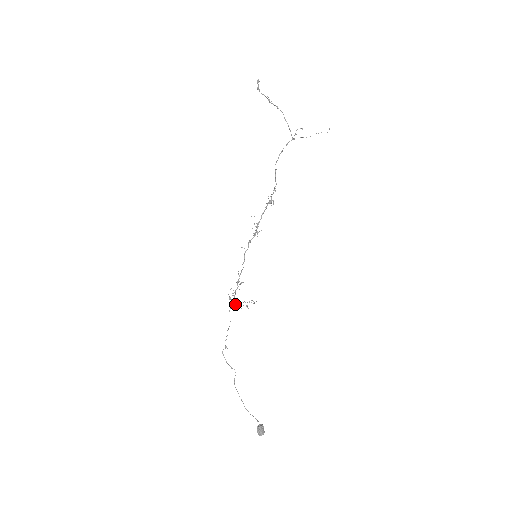
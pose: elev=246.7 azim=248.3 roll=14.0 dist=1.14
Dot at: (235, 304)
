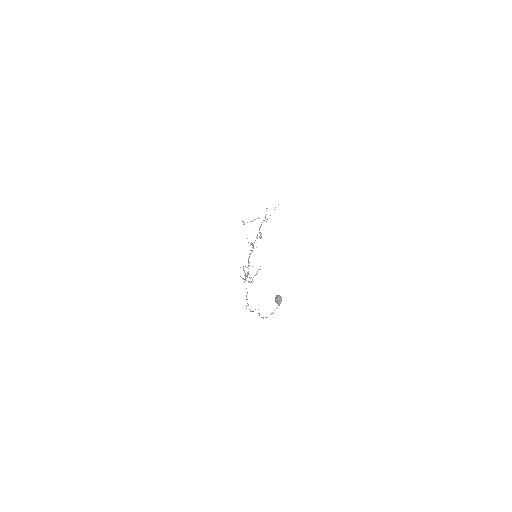
Dot at: occluded
